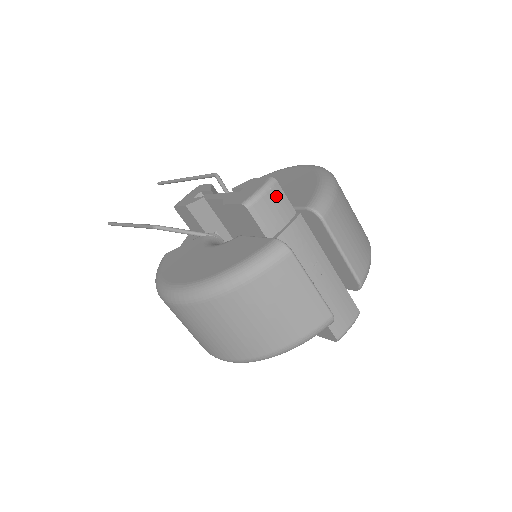
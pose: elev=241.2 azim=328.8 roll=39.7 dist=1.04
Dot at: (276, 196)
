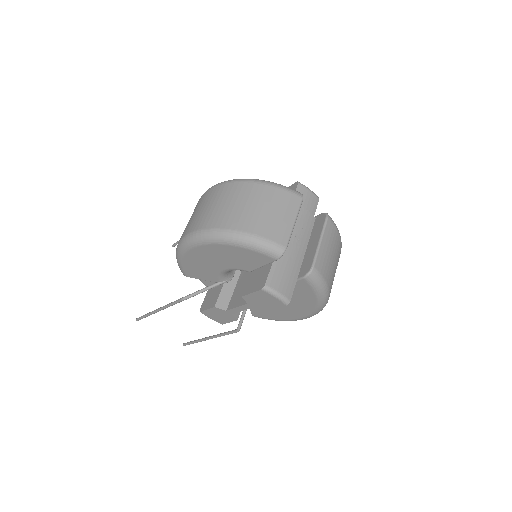
Dot at: (313, 200)
